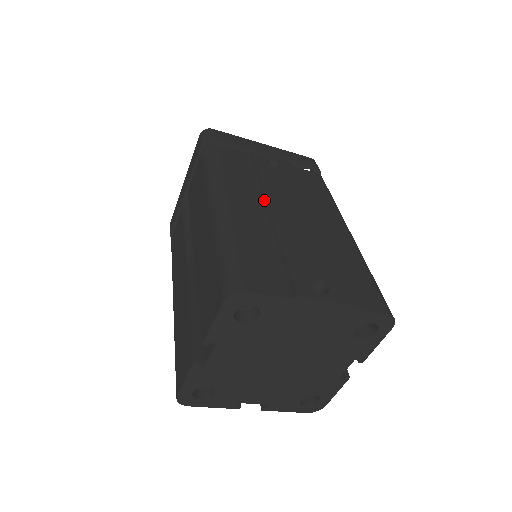
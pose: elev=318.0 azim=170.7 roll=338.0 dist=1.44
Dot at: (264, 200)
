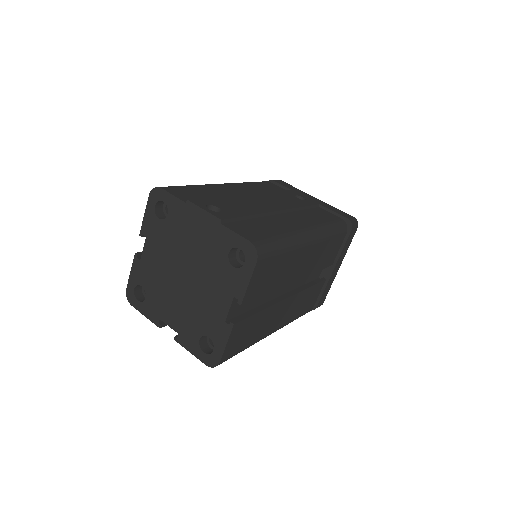
Dot at: occluded
